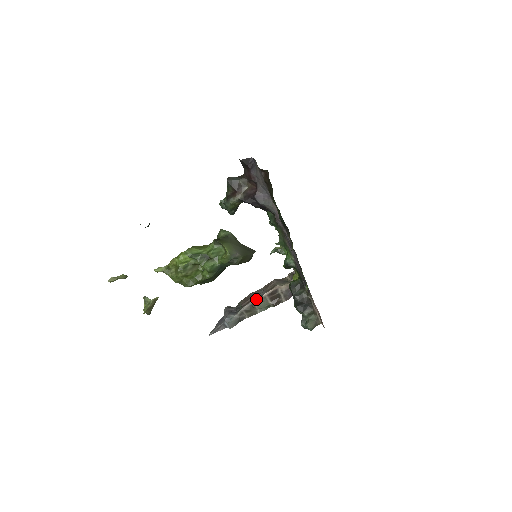
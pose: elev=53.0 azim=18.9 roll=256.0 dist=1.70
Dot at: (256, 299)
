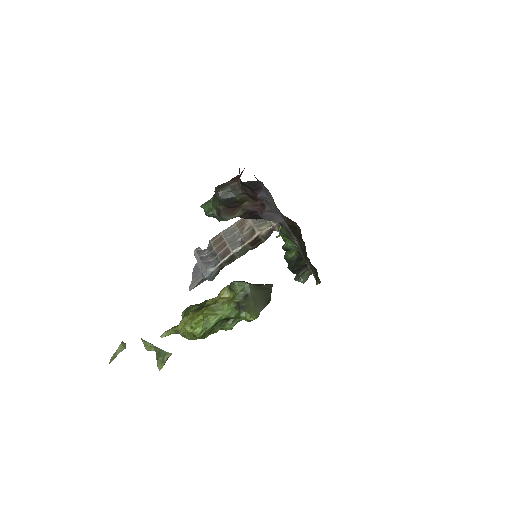
Dot at: (236, 251)
